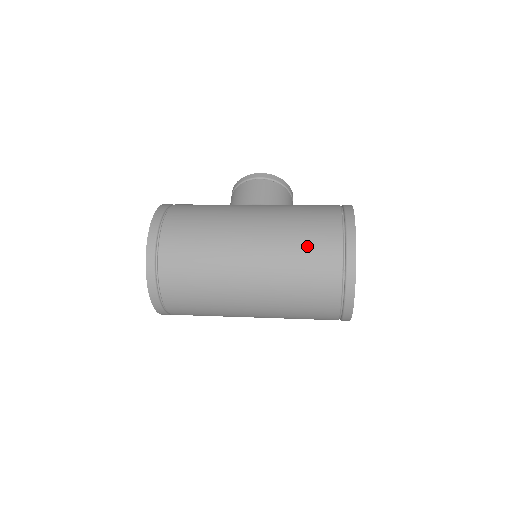
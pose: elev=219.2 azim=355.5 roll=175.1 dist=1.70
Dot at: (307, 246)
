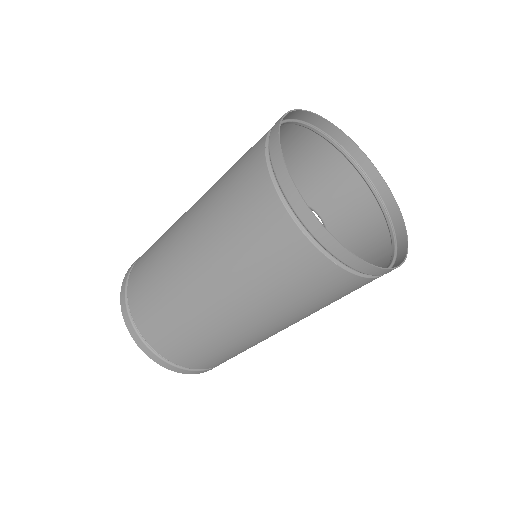
Dot at: occluded
